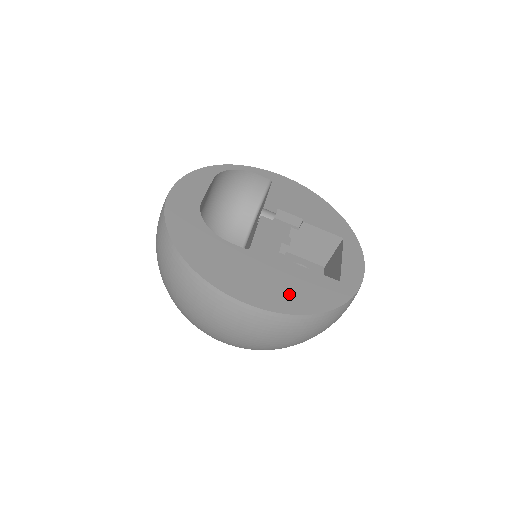
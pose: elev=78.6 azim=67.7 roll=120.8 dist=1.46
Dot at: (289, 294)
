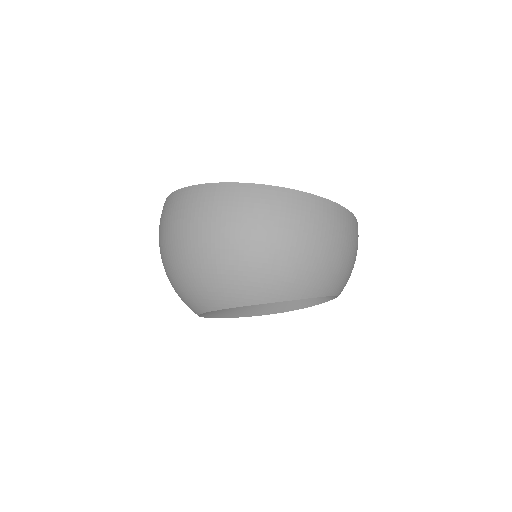
Dot at: occluded
